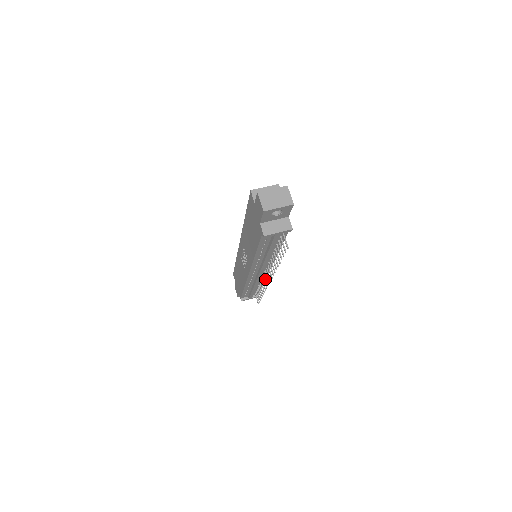
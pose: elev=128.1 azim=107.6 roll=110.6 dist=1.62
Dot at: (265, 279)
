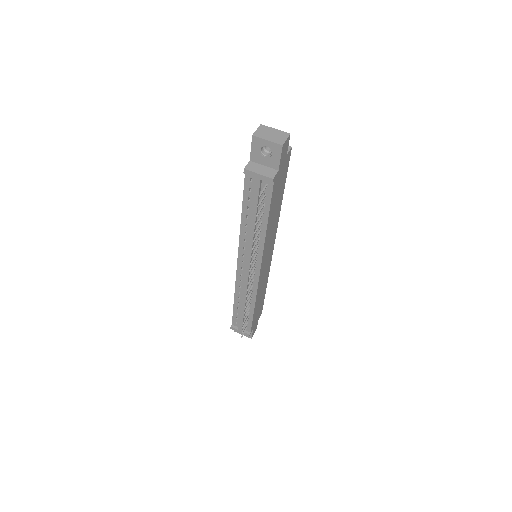
Dot at: (250, 284)
